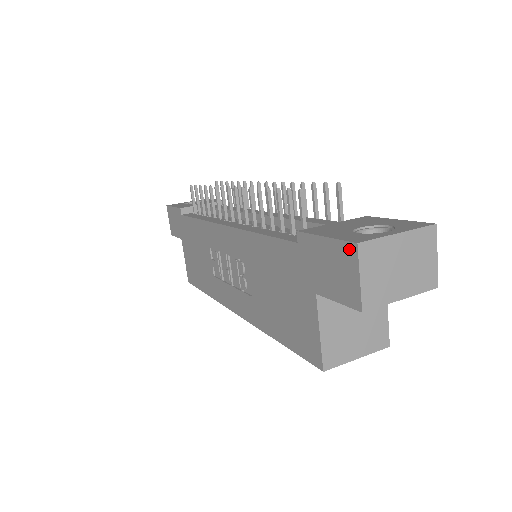
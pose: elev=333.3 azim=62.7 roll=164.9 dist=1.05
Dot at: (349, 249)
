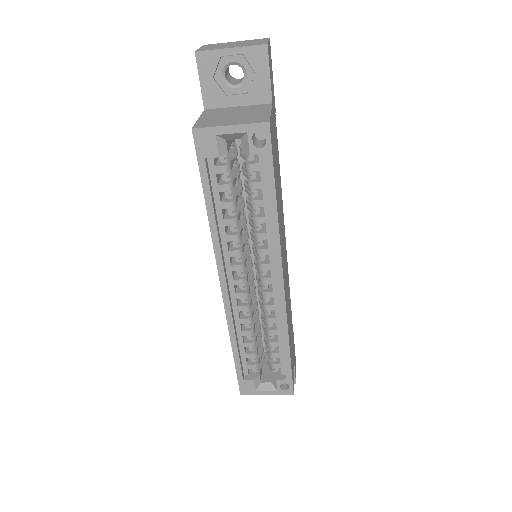
Dot at: occluded
